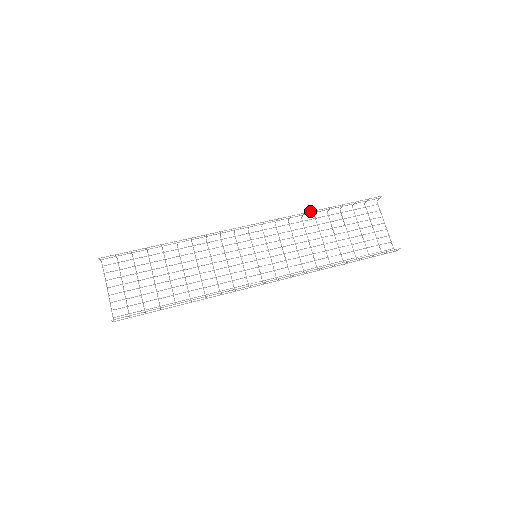
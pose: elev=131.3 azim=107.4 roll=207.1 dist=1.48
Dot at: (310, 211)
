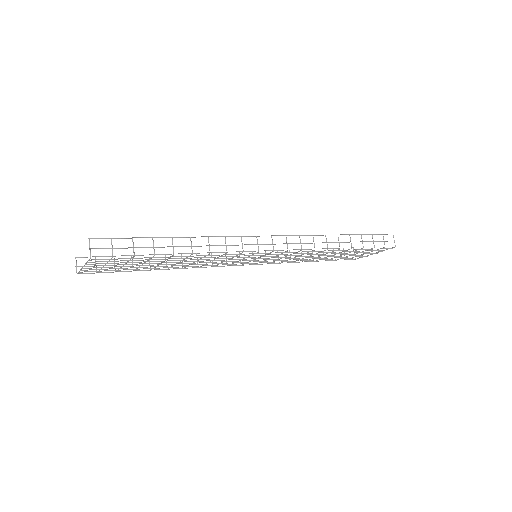
Dot at: occluded
